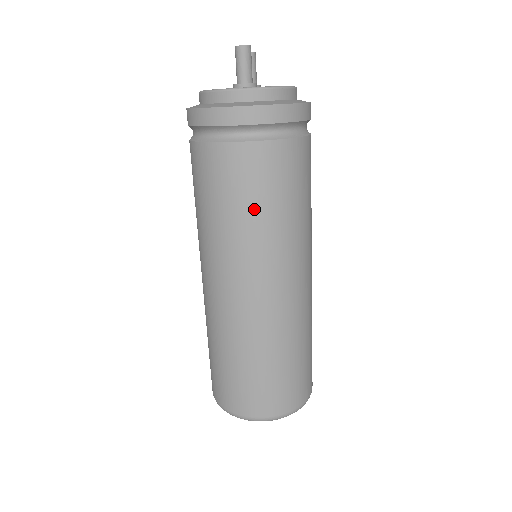
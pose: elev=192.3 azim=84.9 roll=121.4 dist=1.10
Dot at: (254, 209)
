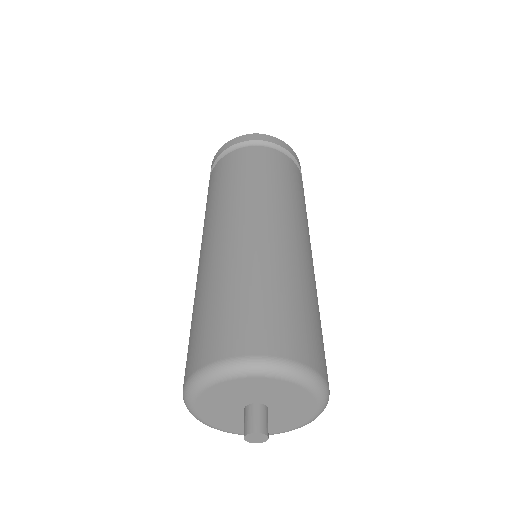
Dot at: (261, 175)
